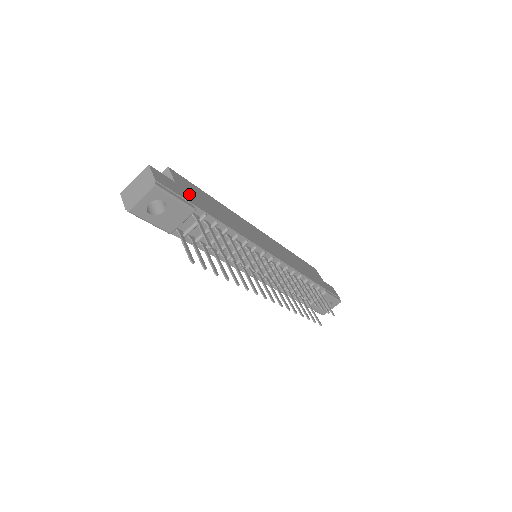
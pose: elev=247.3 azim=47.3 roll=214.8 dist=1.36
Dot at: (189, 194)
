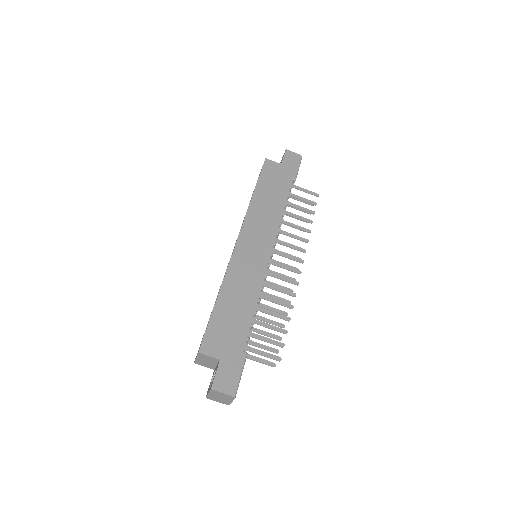
Dot at: (229, 348)
